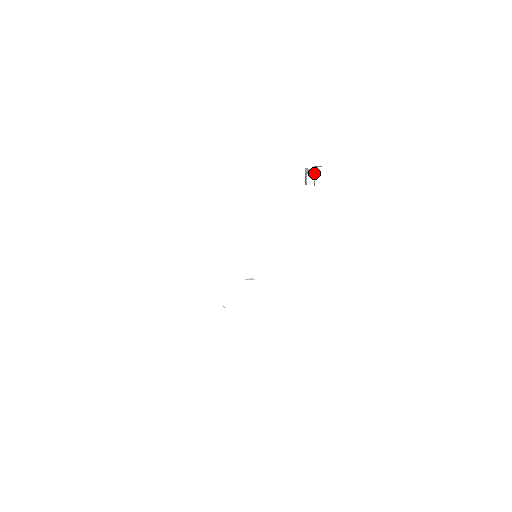
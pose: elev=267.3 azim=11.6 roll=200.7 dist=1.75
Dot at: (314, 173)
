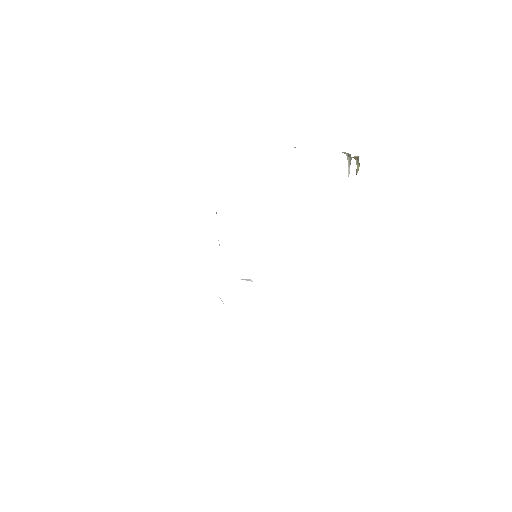
Dot at: (349, 162)
